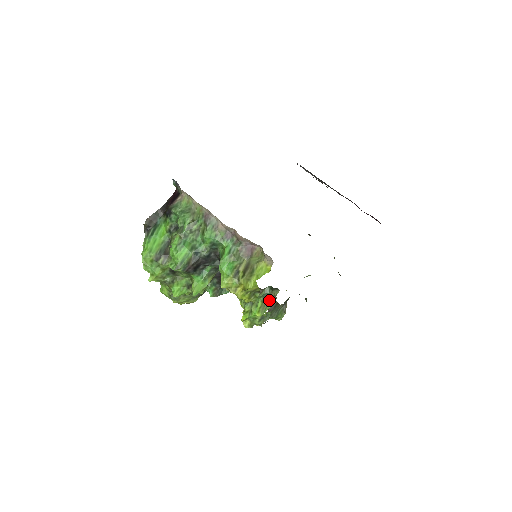
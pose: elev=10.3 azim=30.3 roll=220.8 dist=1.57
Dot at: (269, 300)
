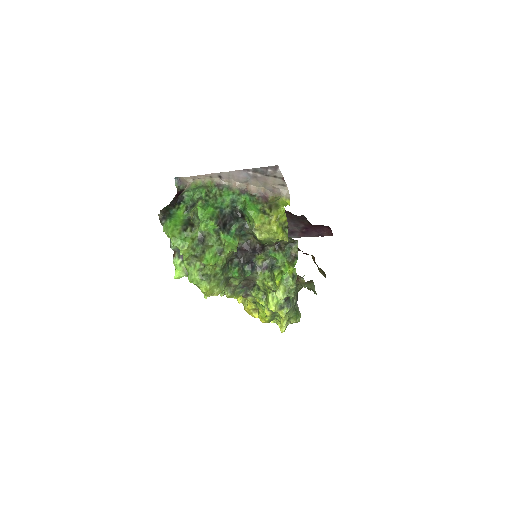
Dot at: (292, 258)
